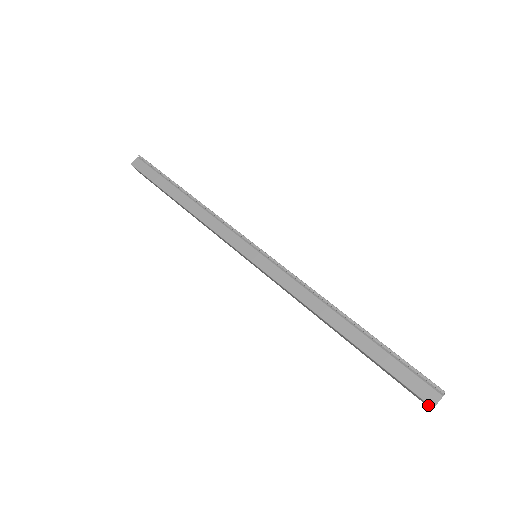
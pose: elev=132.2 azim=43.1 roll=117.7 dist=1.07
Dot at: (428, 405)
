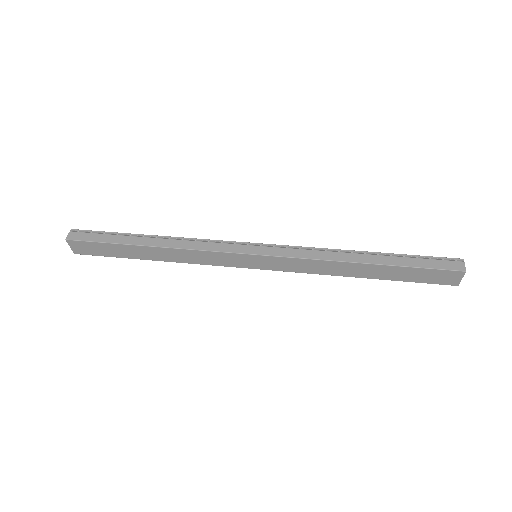
Dot at: (460, 275)
